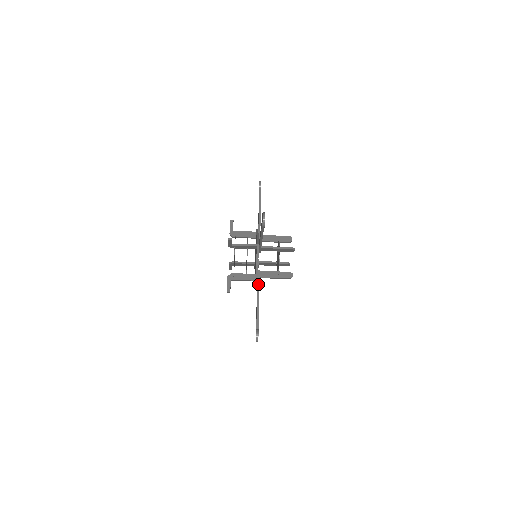
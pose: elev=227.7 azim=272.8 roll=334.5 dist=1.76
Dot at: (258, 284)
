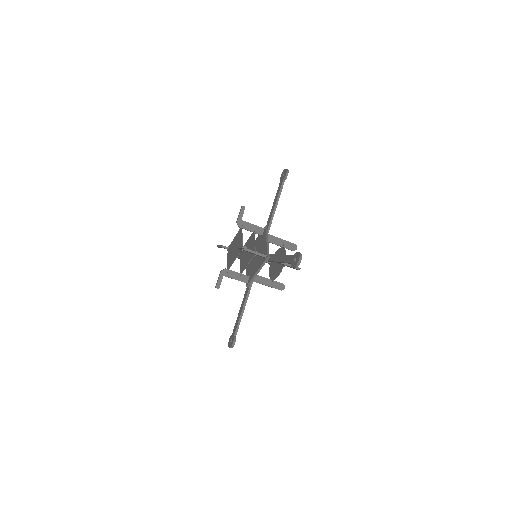
Dot at: (250, 289)
